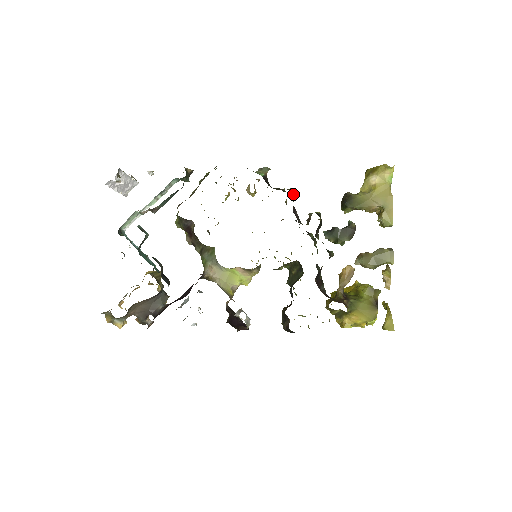
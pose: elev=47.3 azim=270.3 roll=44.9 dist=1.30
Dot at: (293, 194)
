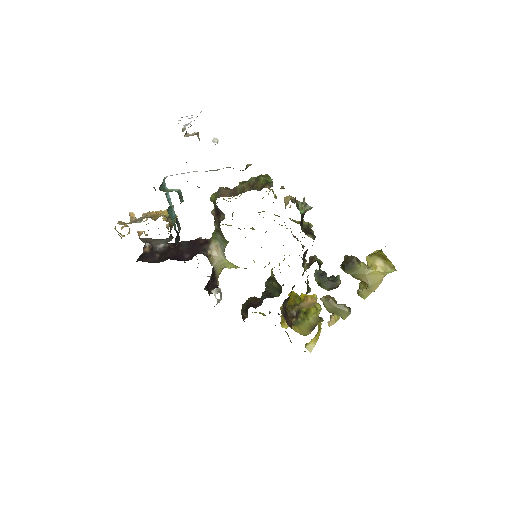
Dot at: occluded
